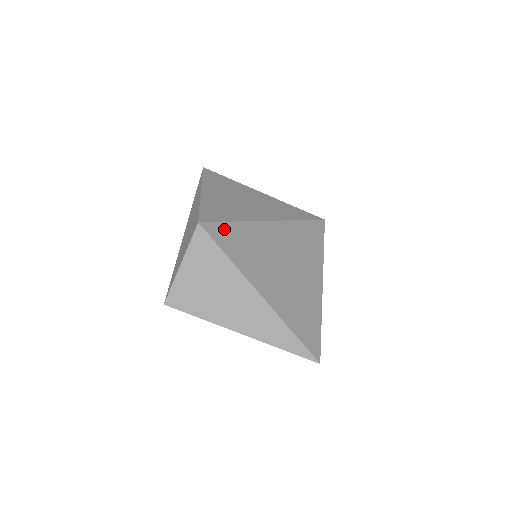
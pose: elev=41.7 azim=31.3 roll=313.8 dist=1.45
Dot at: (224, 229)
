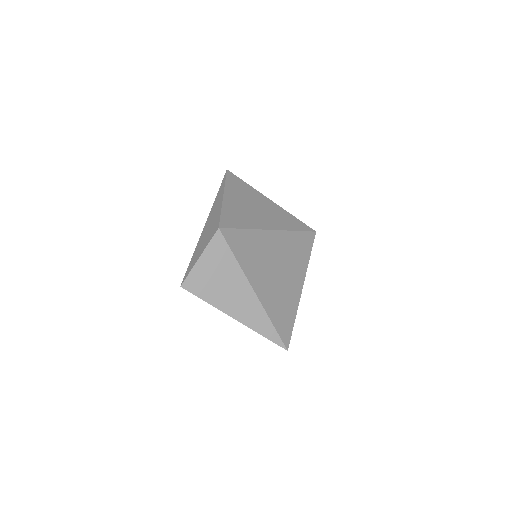
Dot at: (237, 235)
